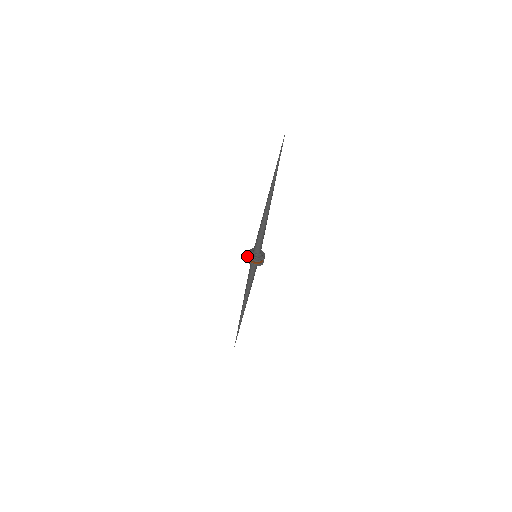
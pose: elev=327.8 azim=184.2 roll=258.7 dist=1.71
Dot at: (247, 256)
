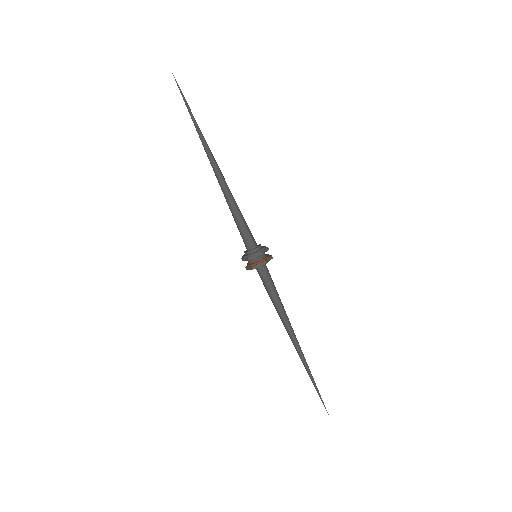
Dot at: occluded
